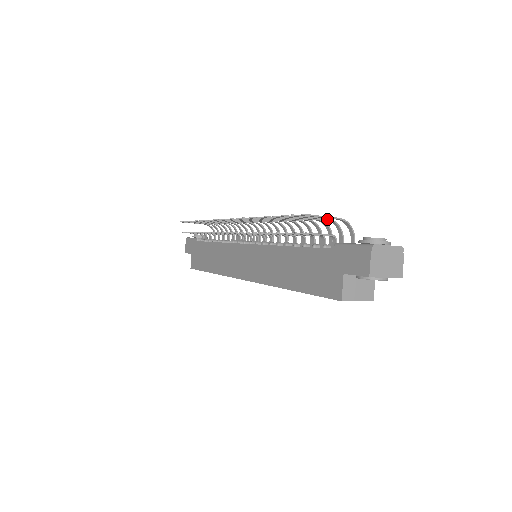
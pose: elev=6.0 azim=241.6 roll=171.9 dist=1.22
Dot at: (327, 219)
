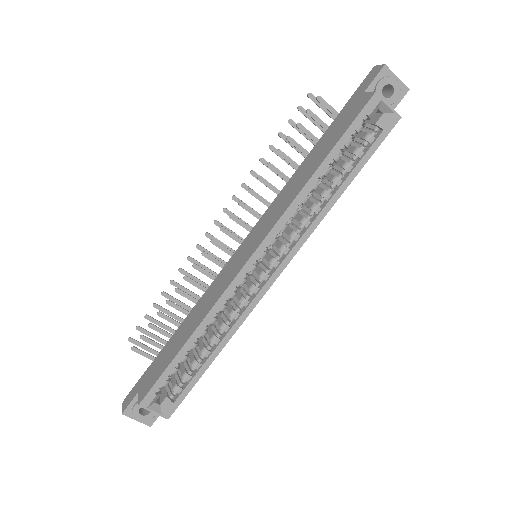
Dot at: occluded
